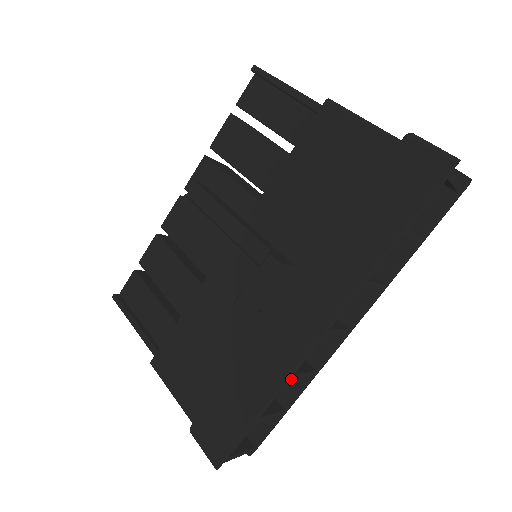
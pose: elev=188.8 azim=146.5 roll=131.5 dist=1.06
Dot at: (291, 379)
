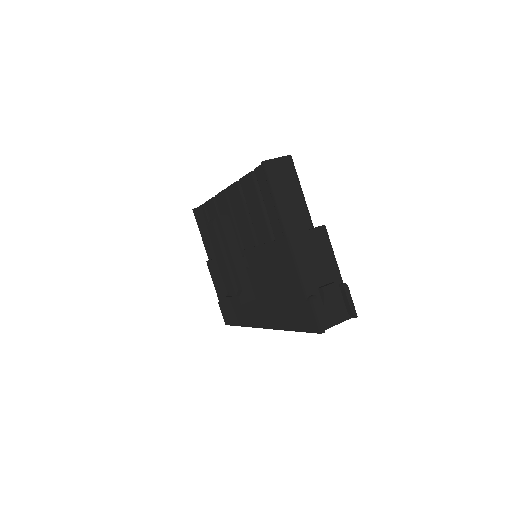
Dot at: occluded
